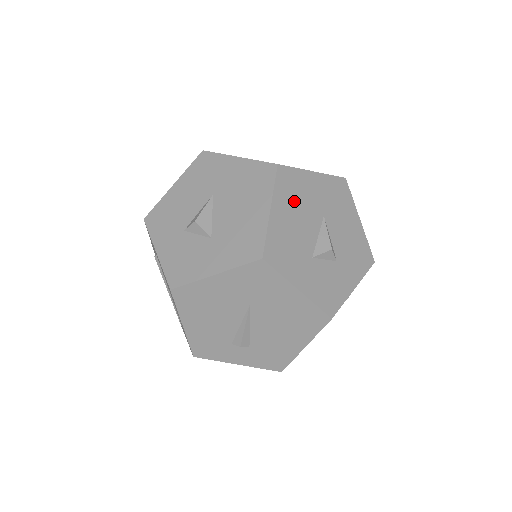
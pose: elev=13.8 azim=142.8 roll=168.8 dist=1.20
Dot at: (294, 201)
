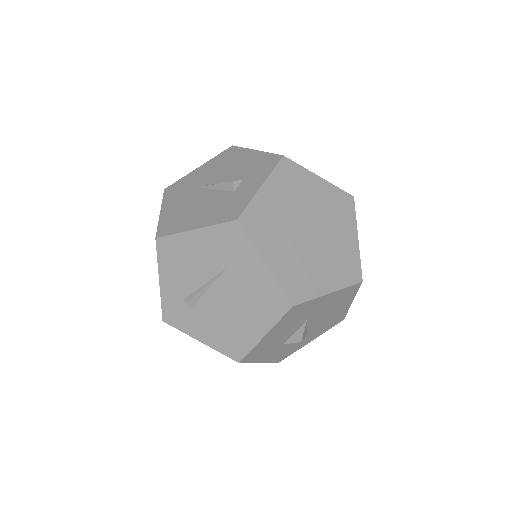
Dot at: occluded
